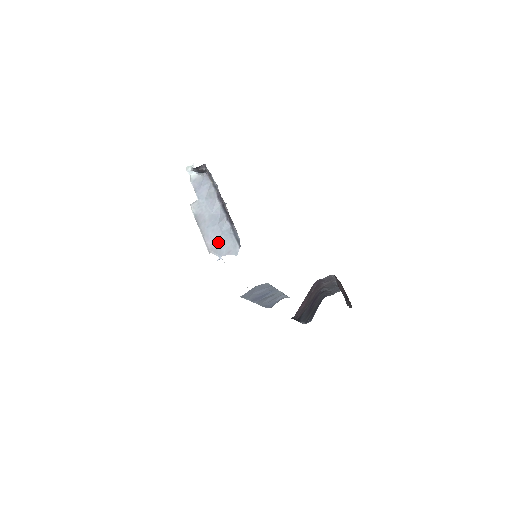
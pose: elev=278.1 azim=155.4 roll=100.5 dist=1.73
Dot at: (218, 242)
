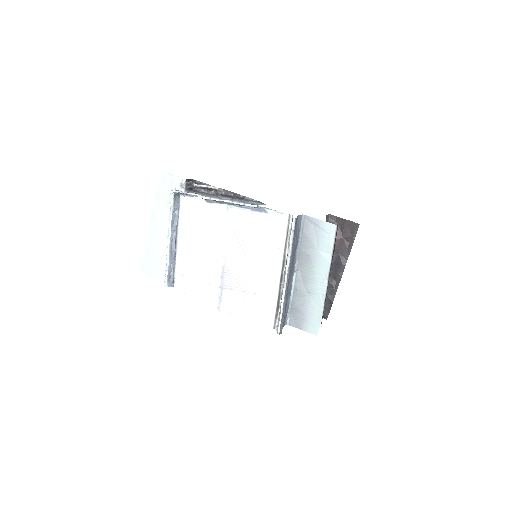
Dot at: occluded
